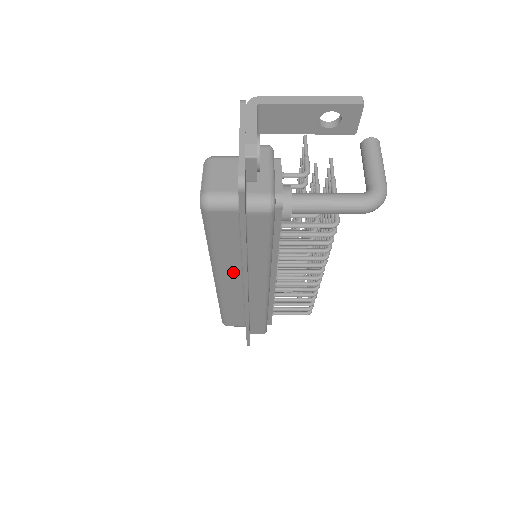
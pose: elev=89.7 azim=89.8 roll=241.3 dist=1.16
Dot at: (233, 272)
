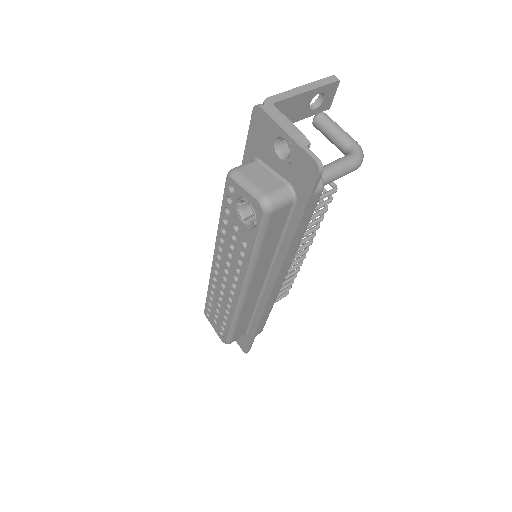
Dot at: (262, 274)
